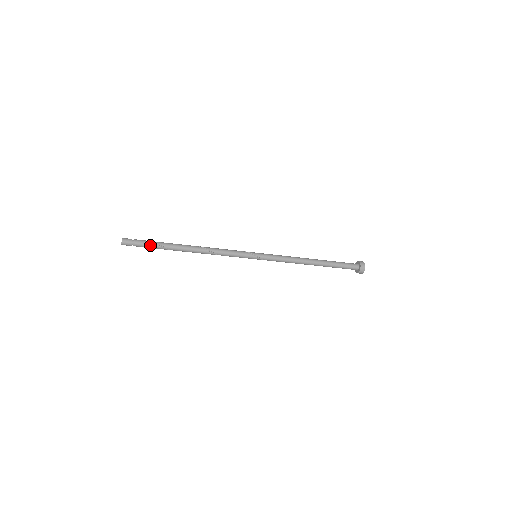
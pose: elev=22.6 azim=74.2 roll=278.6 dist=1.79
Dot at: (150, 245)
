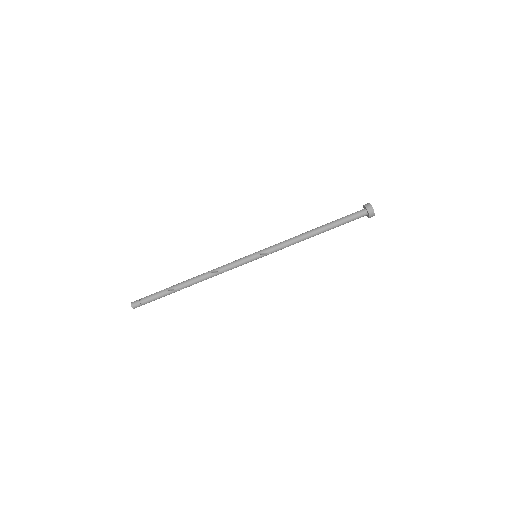
Dot at: (155, 294)
